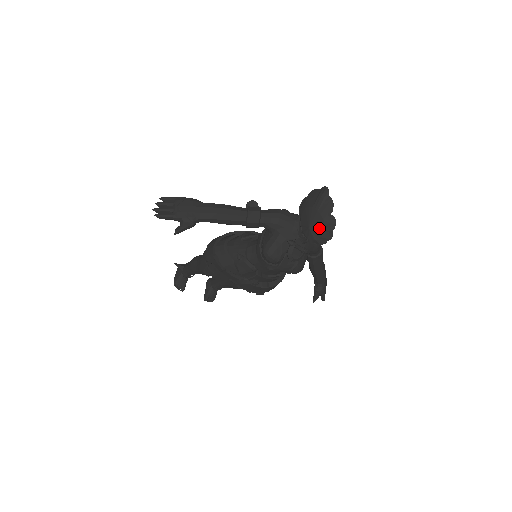
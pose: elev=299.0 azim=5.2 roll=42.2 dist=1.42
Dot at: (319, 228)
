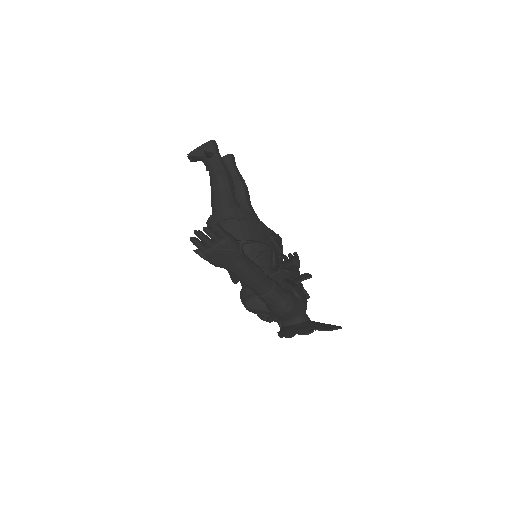
Dot at: occluded
